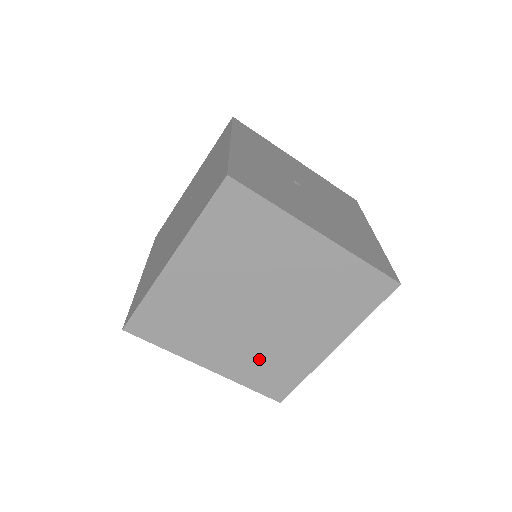
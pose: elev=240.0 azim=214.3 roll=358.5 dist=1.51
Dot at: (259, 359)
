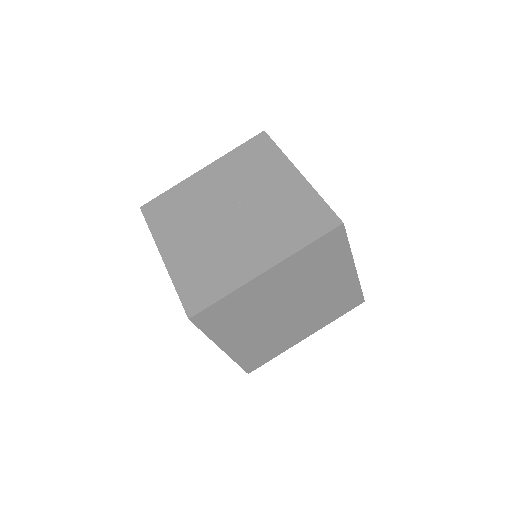
Dot at: (261, 344)
